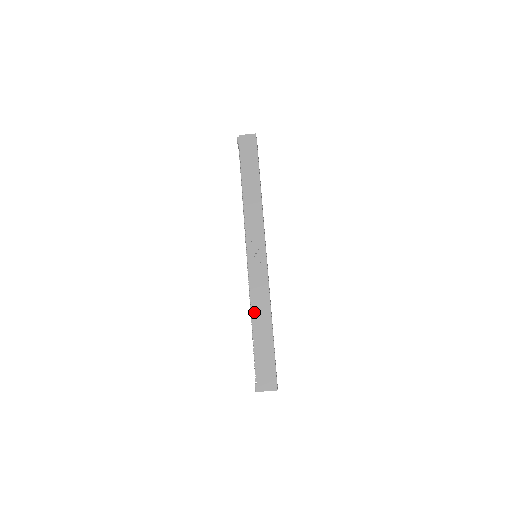
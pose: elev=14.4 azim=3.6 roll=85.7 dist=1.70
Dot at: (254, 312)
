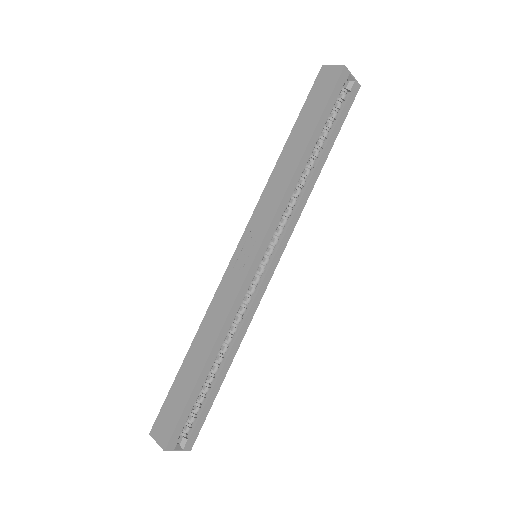
Dot at: (200, 330)
